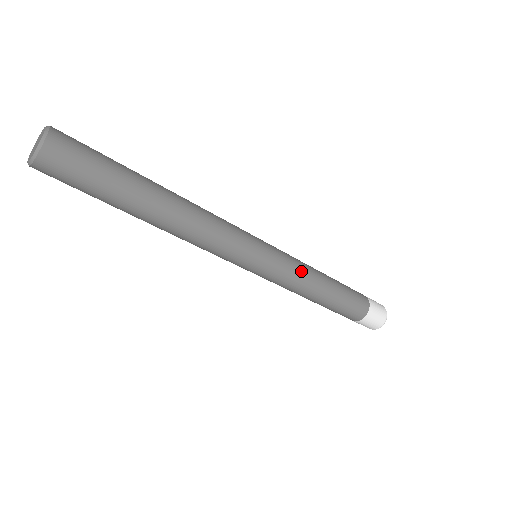
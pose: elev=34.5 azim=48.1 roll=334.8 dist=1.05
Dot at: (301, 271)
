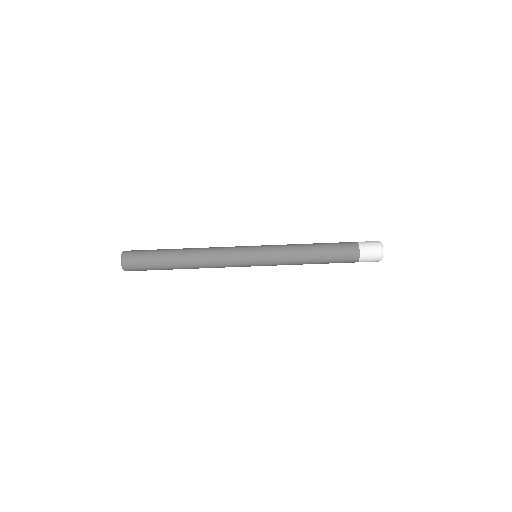
Dot at: occluded
